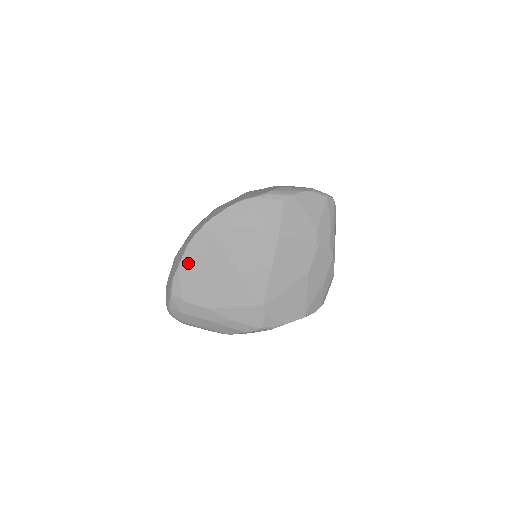
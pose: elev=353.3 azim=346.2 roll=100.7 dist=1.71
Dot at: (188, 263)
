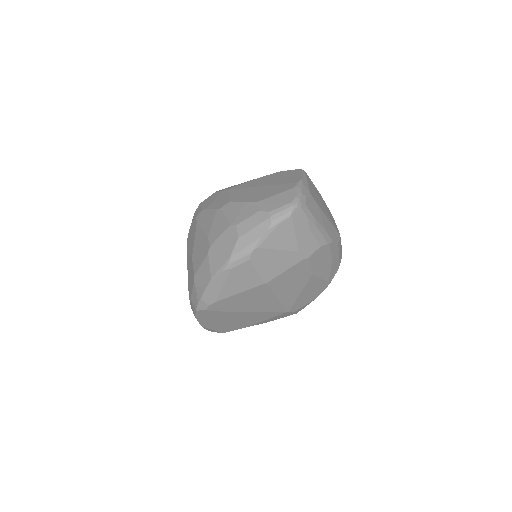
Dot at: (206, 323)
